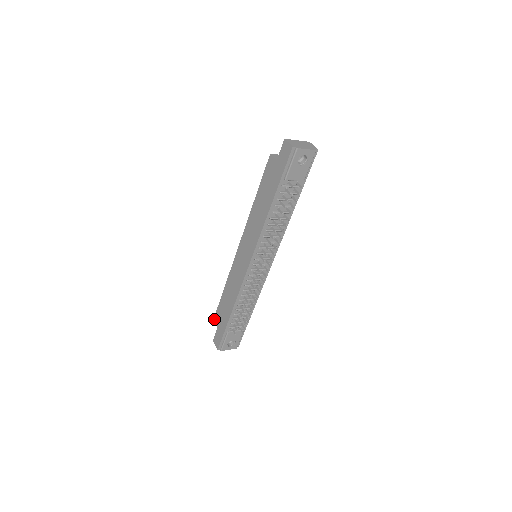
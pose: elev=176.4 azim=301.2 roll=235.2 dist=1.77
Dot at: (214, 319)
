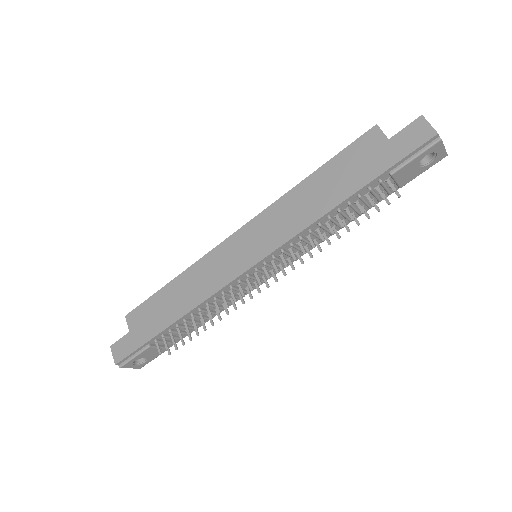
Dot at: (128, 316)
